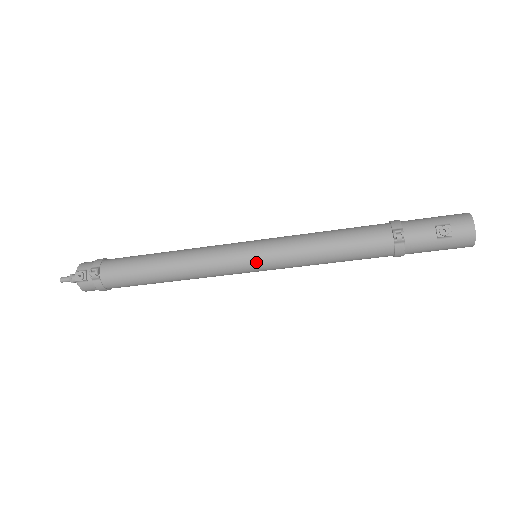
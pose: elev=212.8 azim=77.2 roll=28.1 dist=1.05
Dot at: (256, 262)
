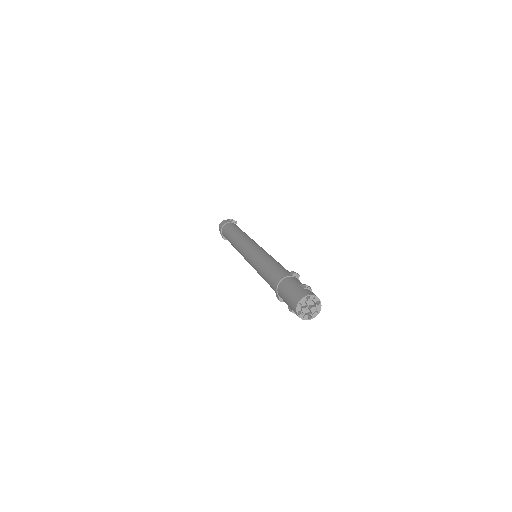
Dot at: occluded
